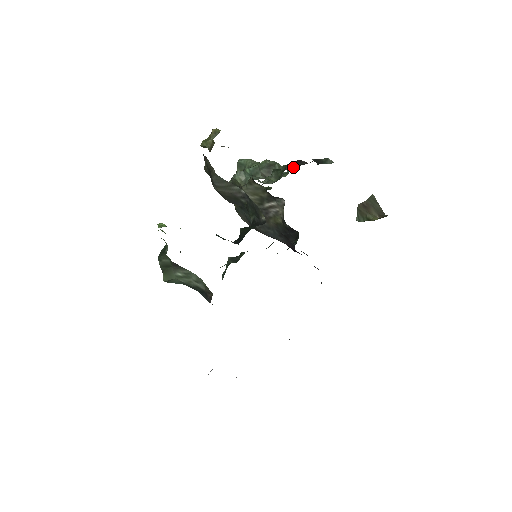
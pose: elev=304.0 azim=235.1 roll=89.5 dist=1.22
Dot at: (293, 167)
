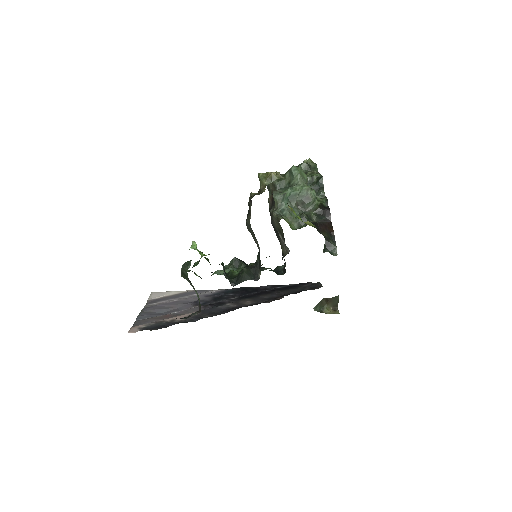
Dot at: (317, 221)
